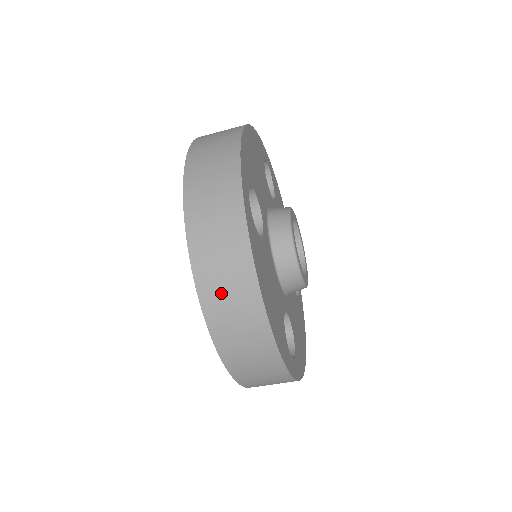
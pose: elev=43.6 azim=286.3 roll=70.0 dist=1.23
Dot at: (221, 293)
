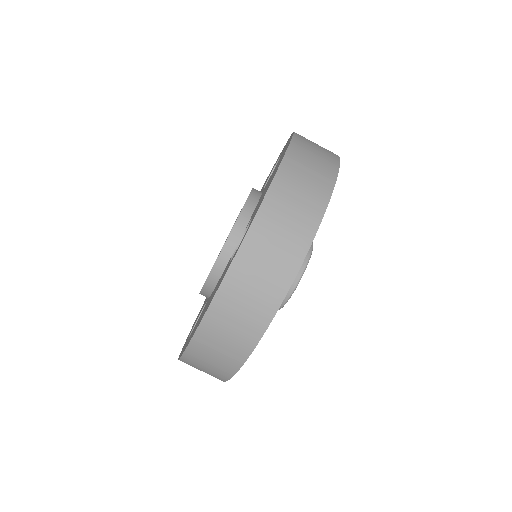
Dot at: (311, 146)
